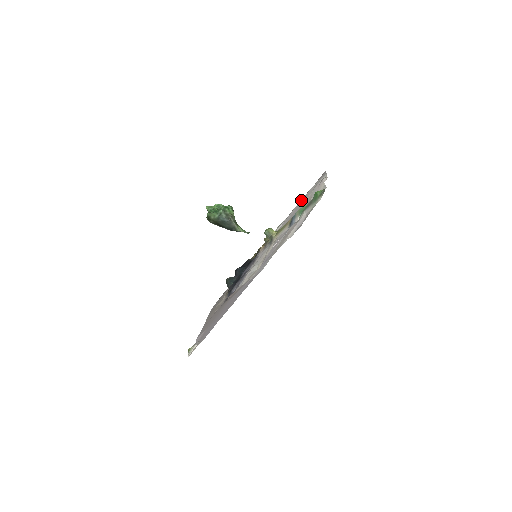
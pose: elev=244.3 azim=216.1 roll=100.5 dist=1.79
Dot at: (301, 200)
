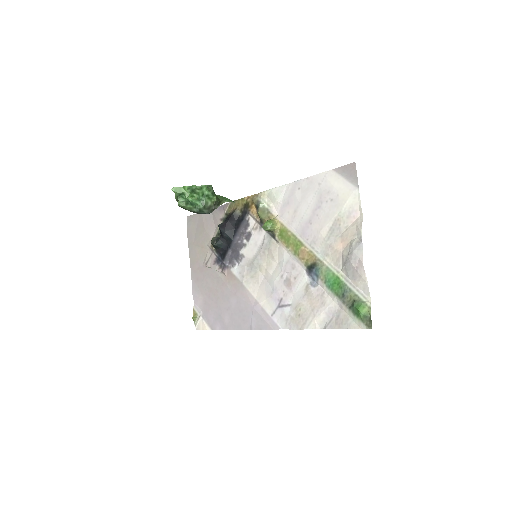
Dot at: (312, 186)
